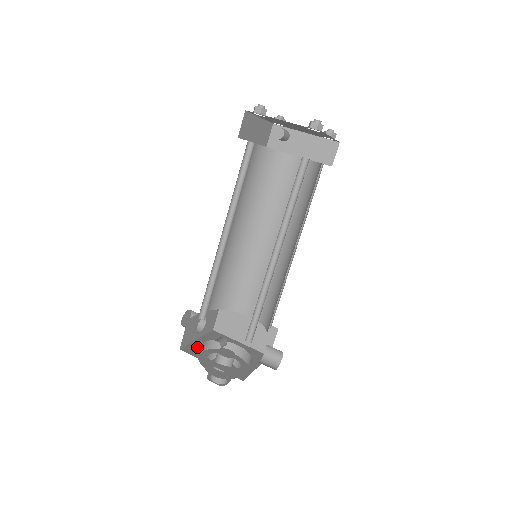
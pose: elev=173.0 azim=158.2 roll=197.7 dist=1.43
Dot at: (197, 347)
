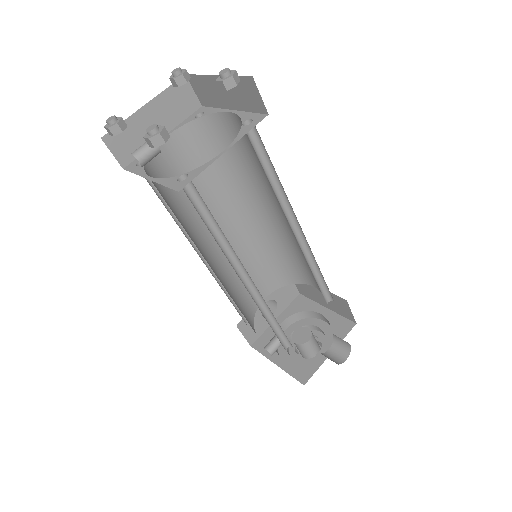
Dot at: (270, 335)
